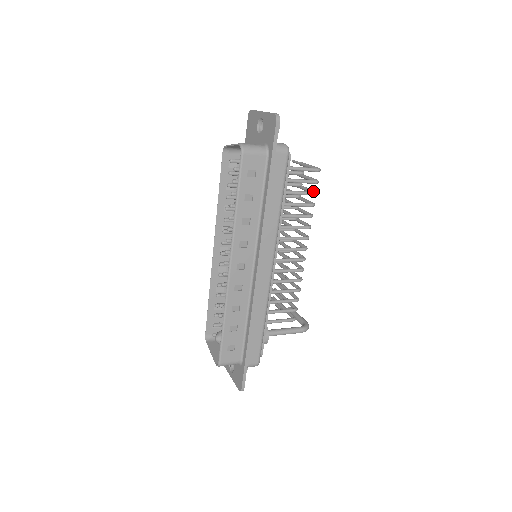
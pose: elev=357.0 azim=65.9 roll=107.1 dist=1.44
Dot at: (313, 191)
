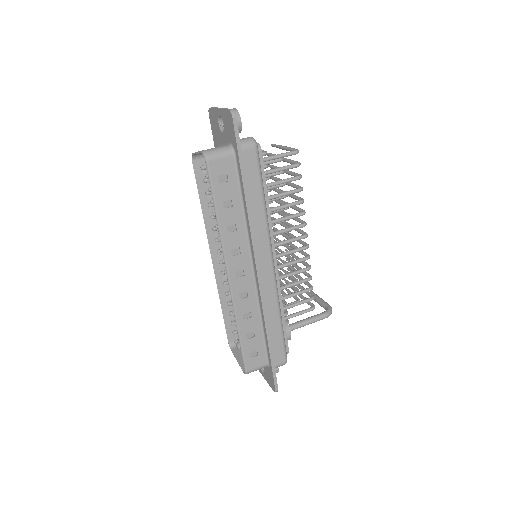
Dot at: (297, 175)
